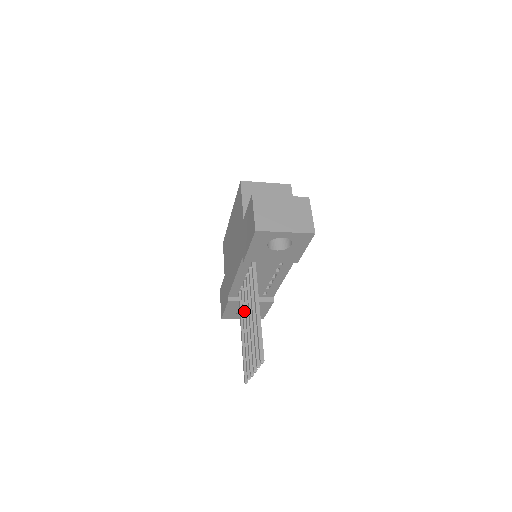
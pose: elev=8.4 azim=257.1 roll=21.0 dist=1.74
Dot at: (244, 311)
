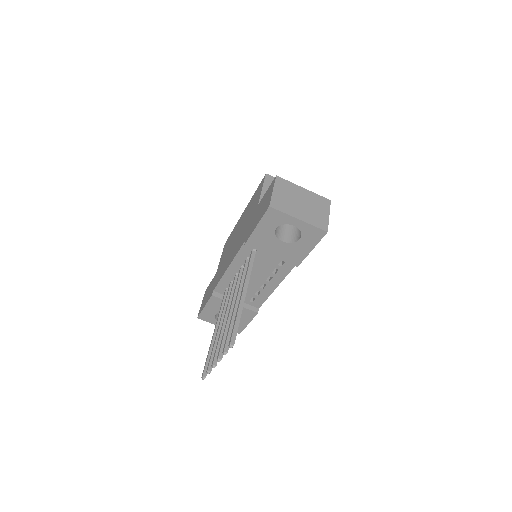
Dot at: (226, 305)
